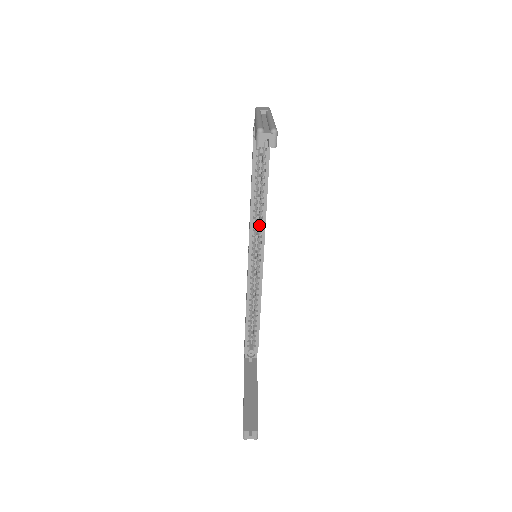
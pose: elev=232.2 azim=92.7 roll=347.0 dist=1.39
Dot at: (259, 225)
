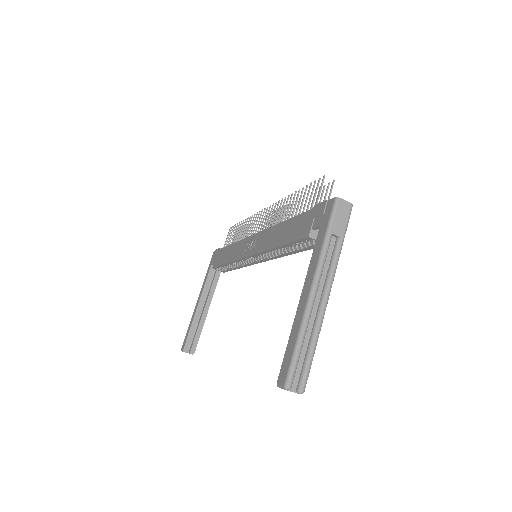
Dot at: (271, 254)
